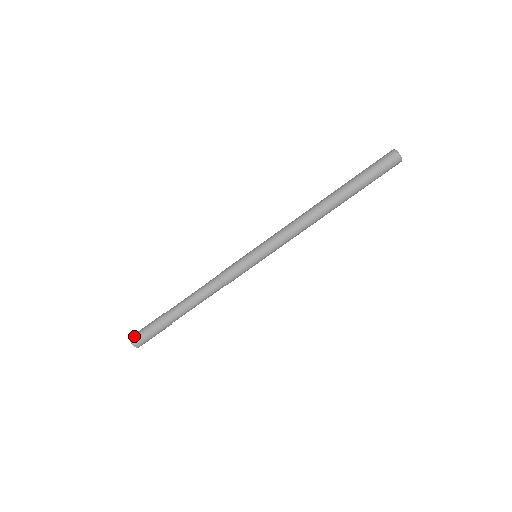
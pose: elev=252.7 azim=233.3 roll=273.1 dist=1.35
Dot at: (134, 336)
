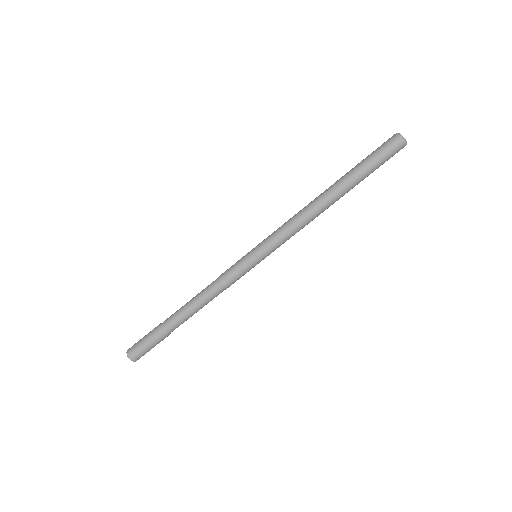
Dot at: (130, 349)
